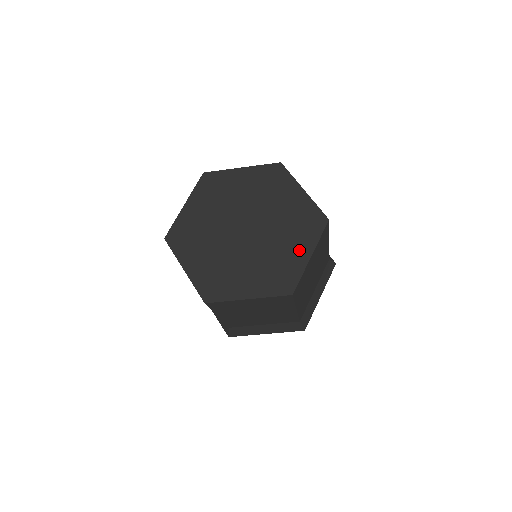
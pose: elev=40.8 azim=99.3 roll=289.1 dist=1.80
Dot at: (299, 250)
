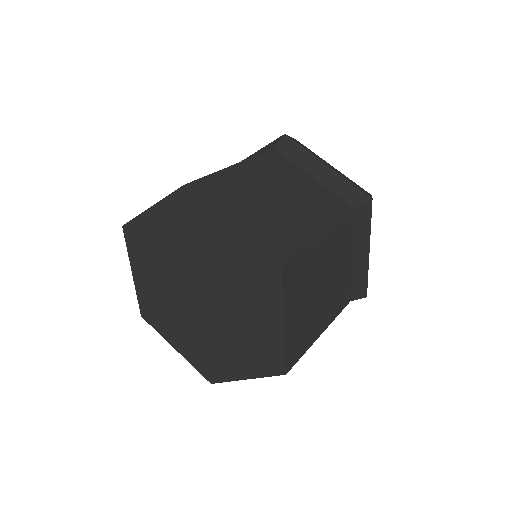
Dot at: (266, 317)
